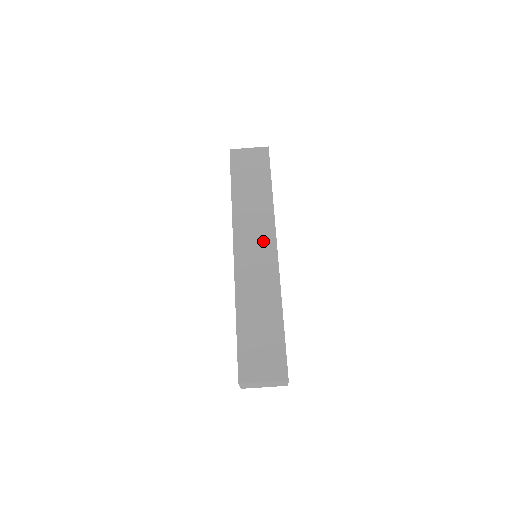
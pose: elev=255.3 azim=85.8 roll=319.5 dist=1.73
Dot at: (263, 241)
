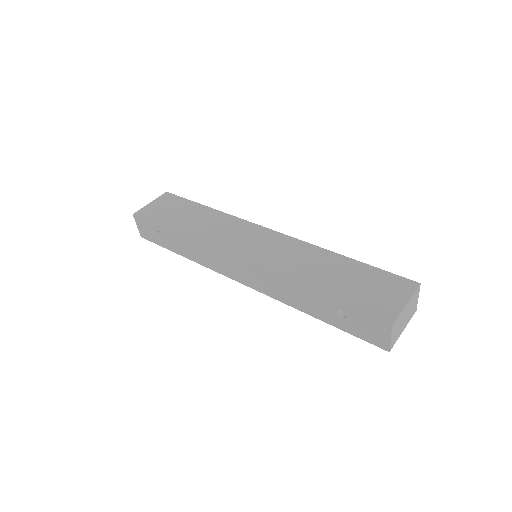
Dot at: (251, 234)
